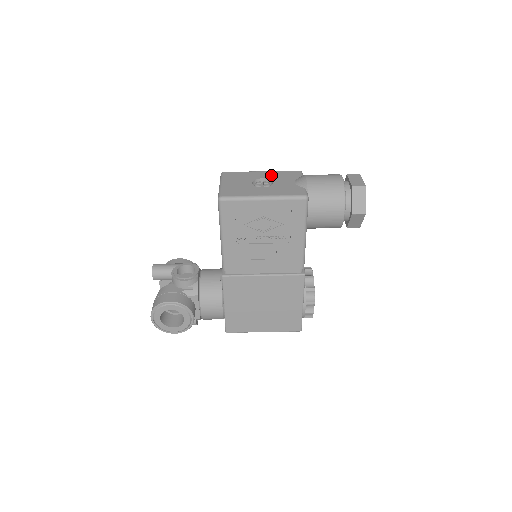
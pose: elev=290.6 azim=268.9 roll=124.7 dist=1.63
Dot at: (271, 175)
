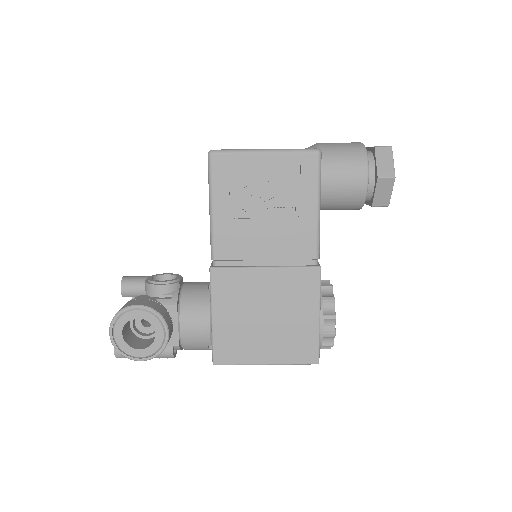
Dot at: occluded
